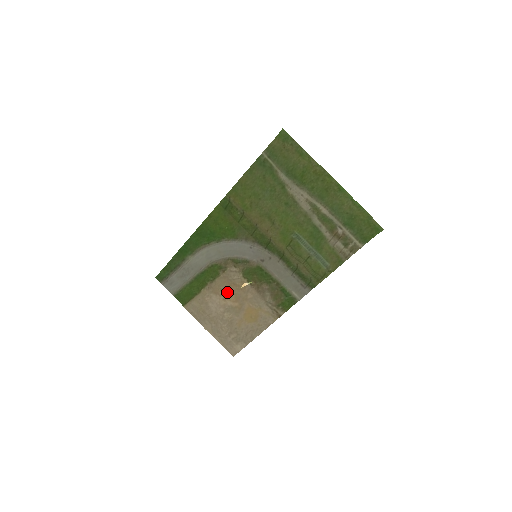
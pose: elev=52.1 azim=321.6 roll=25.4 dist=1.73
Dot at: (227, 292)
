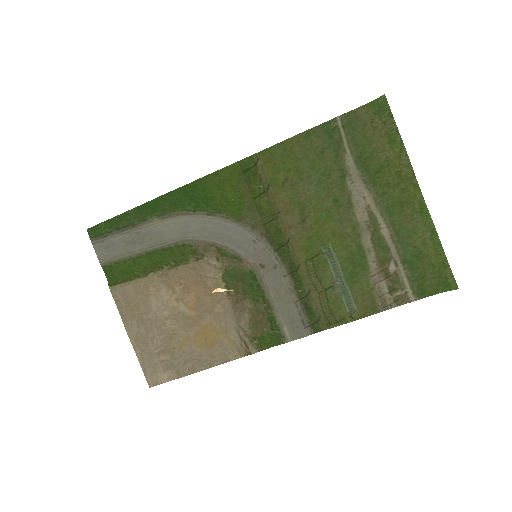
Dot at: (187, 291)
